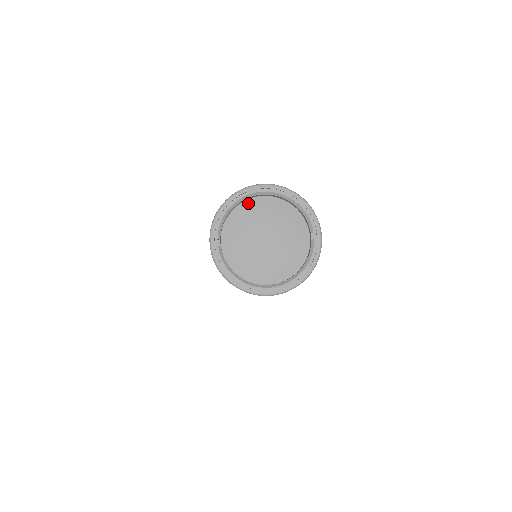
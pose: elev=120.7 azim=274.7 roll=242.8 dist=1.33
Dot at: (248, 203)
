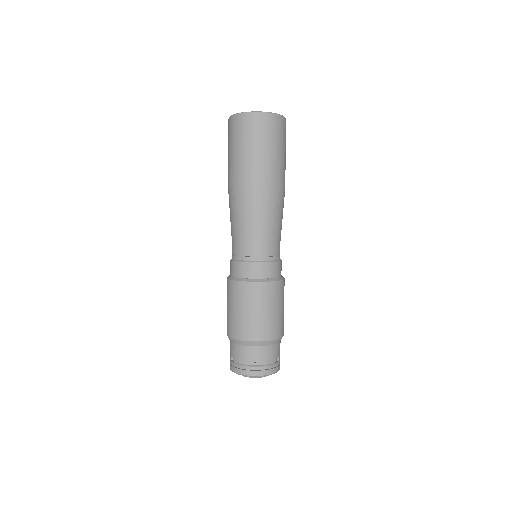
Dot at: occluded
